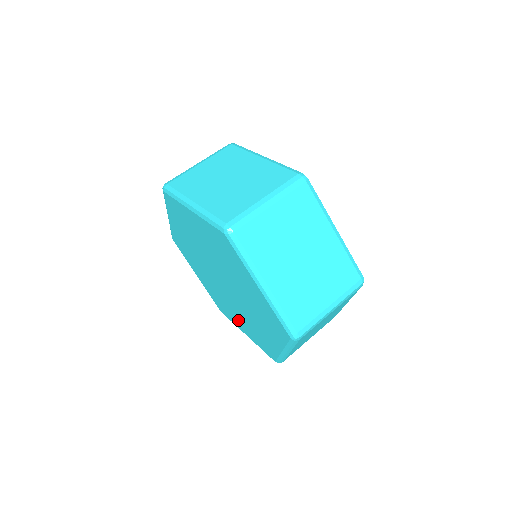
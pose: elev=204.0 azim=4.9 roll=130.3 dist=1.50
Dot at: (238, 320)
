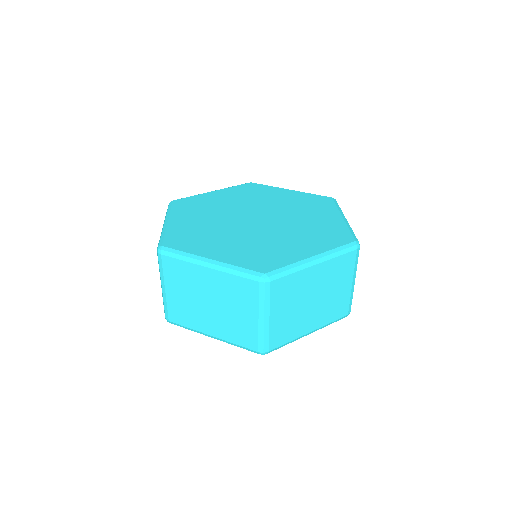
Dot at: occluded
